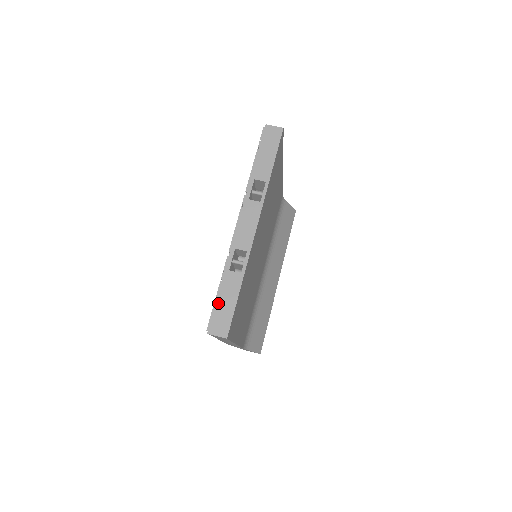
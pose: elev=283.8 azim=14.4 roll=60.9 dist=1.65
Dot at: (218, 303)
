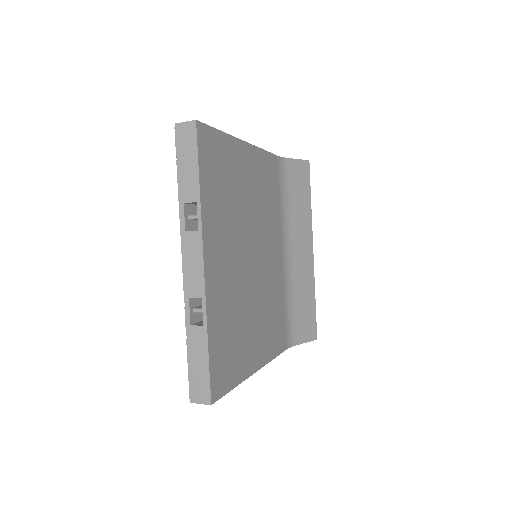
Dot at: (190, 366)
